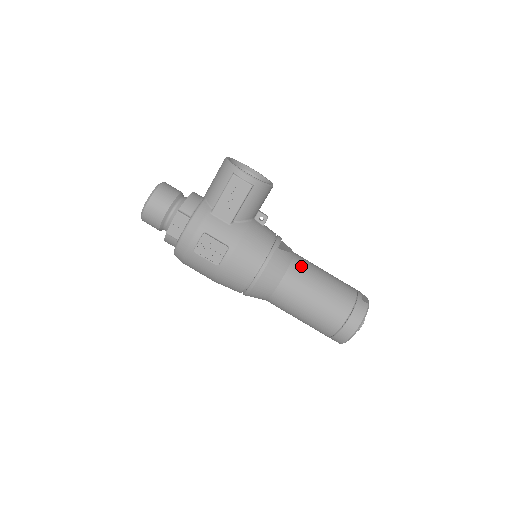
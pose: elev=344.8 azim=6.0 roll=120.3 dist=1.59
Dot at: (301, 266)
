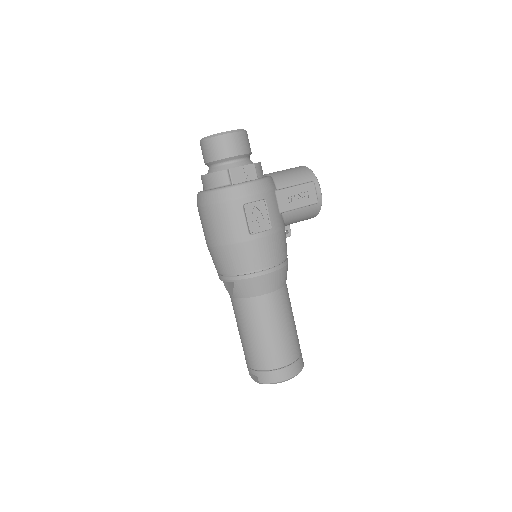
Dot at: (288, 293)
